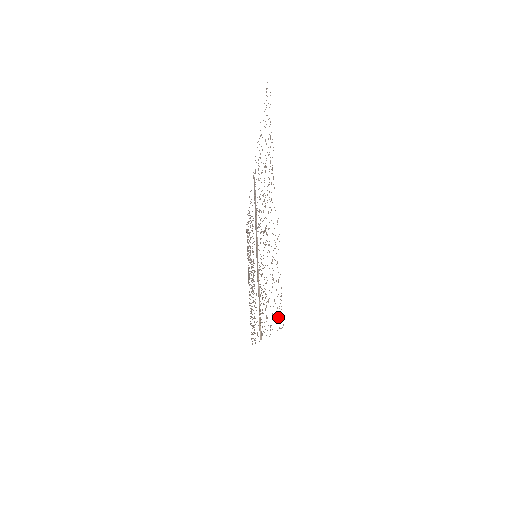
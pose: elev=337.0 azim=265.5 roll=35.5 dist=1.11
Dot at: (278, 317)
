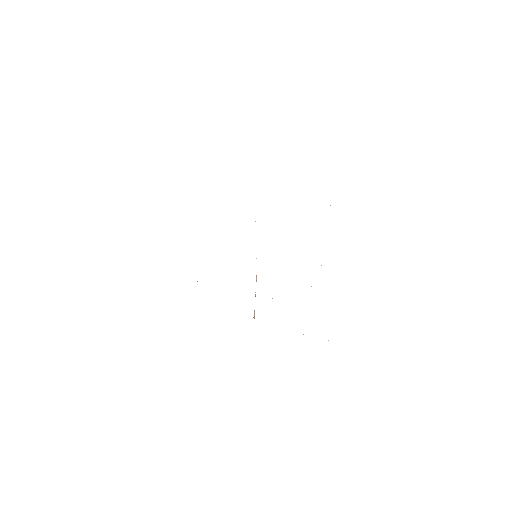
Dot at: occluded
